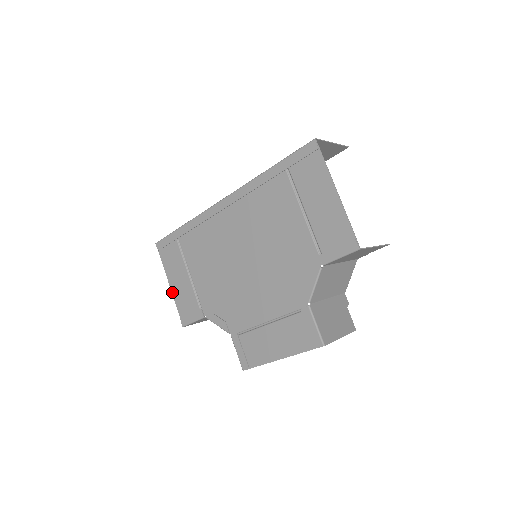
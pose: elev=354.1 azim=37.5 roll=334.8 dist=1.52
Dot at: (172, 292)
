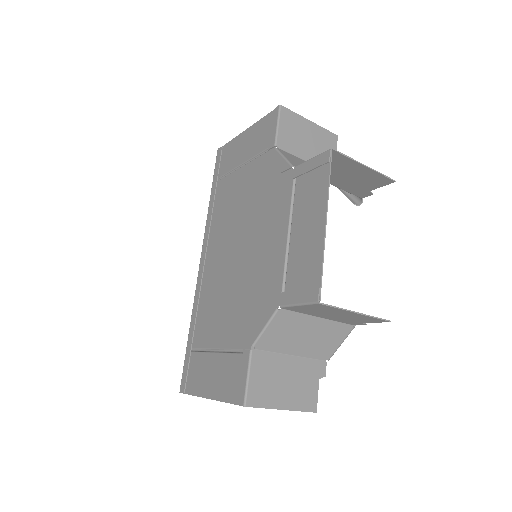
Dot at: (214, 399)
